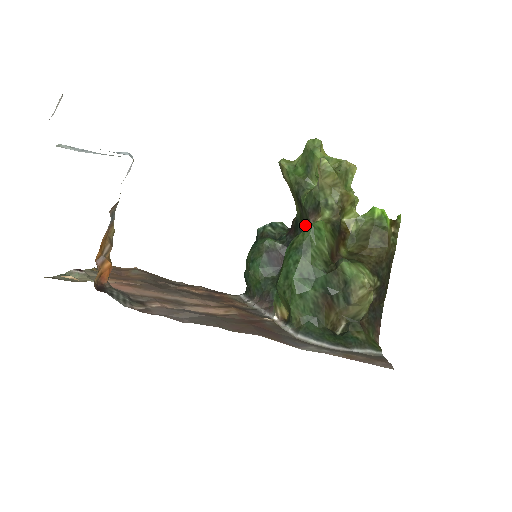
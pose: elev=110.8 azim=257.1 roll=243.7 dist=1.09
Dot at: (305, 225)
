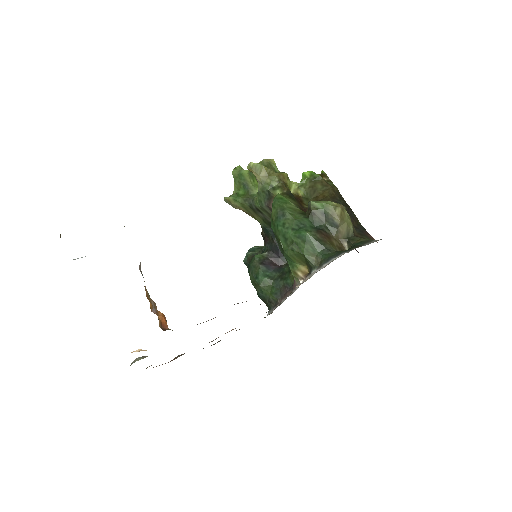
Dot at: occluded
